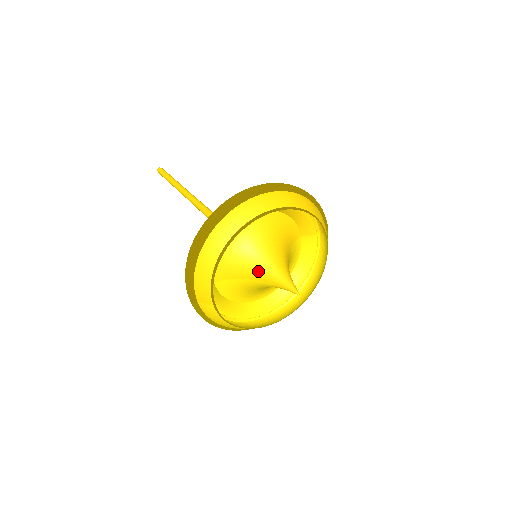
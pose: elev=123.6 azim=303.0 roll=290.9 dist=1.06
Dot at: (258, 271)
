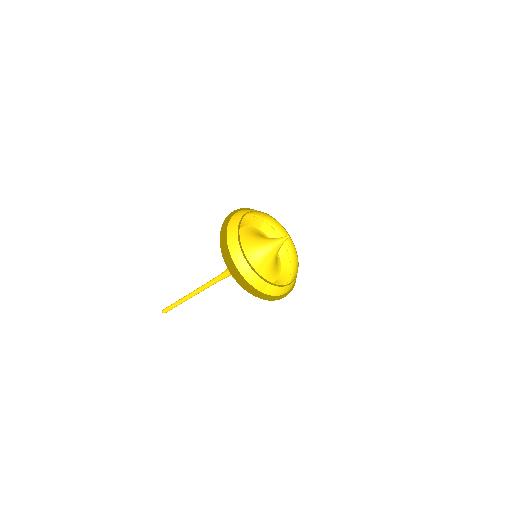
Dot at: (265, 253)
